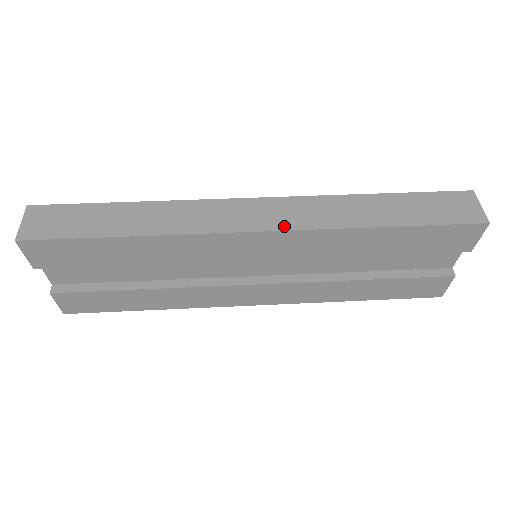
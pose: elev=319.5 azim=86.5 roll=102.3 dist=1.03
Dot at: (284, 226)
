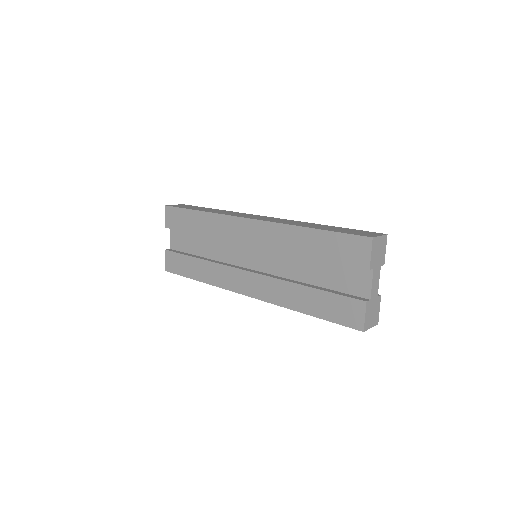
Dot at: (262, 220)
